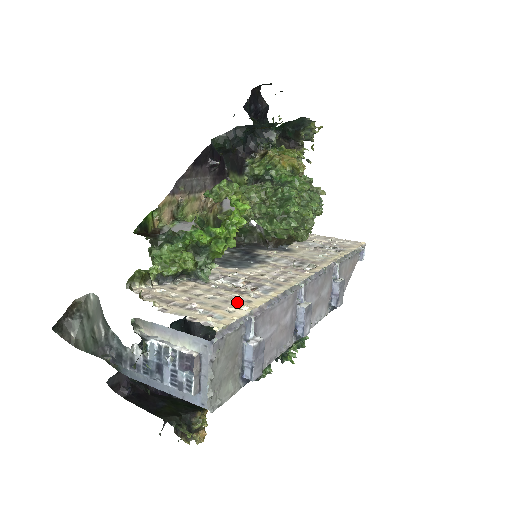
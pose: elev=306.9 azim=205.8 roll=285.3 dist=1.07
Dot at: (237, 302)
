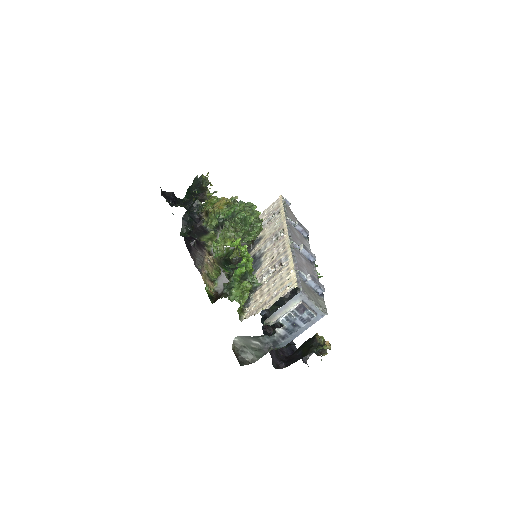
Dot at: (285, 274)
